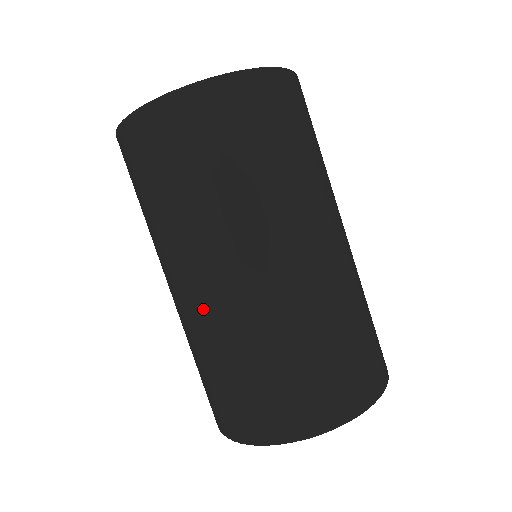
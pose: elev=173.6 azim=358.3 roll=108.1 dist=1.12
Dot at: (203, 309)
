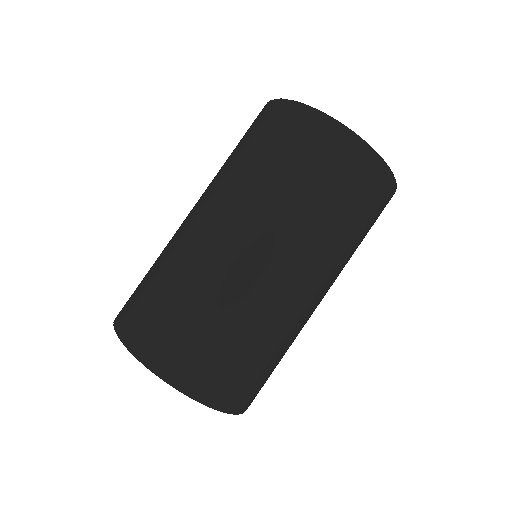
Dot at: (180, 227)
